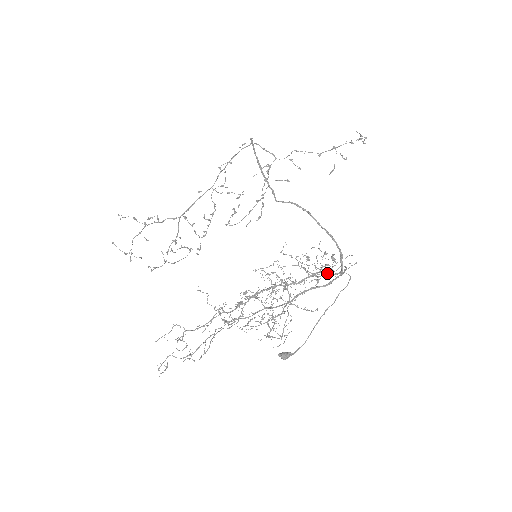
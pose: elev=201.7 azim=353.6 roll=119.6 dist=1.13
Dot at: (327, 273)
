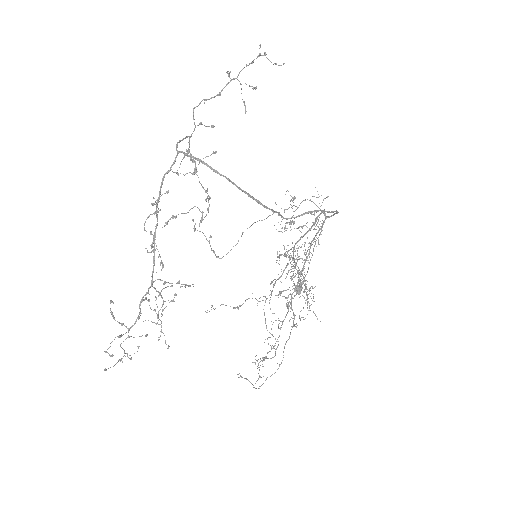
Dot at: occluded
